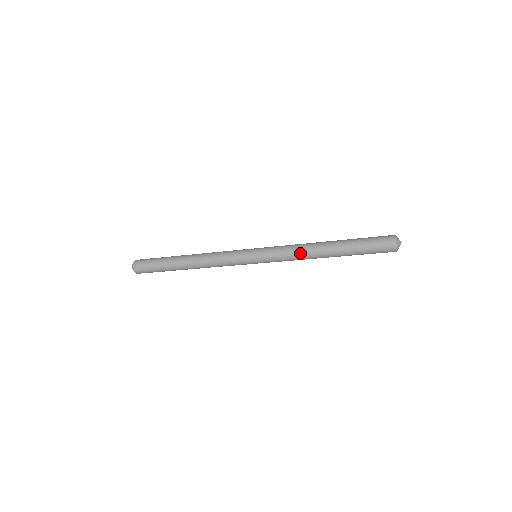
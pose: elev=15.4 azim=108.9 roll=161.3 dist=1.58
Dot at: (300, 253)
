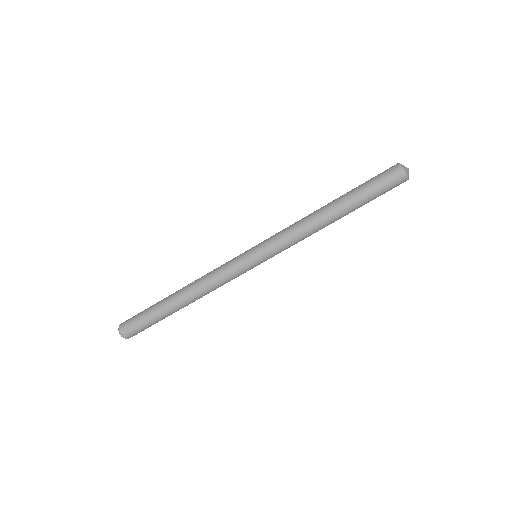
Dot at: (305, 230)
